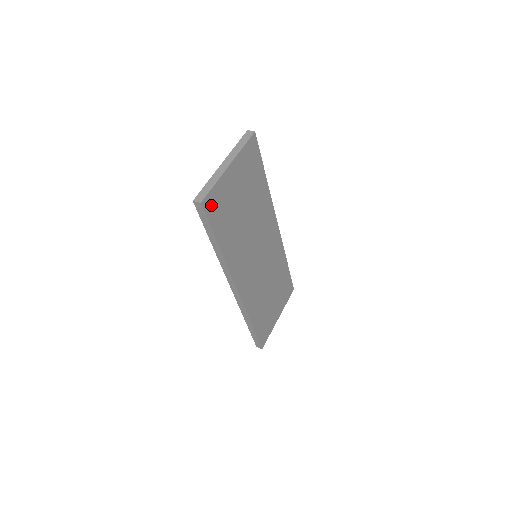
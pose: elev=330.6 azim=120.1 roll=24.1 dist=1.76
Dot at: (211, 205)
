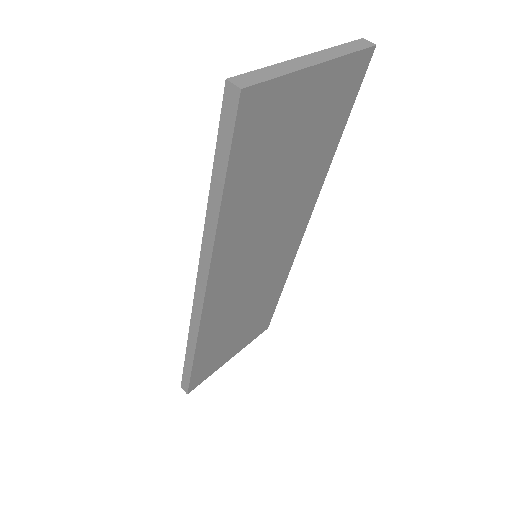
Dot at: (253, 112)
